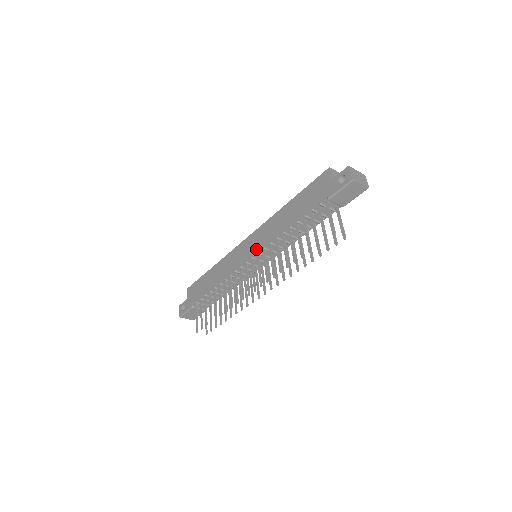
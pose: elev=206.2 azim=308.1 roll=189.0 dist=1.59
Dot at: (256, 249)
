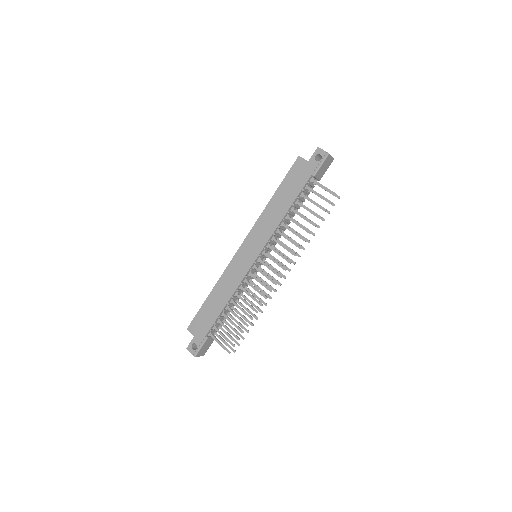
Dot at: (260, 246)
